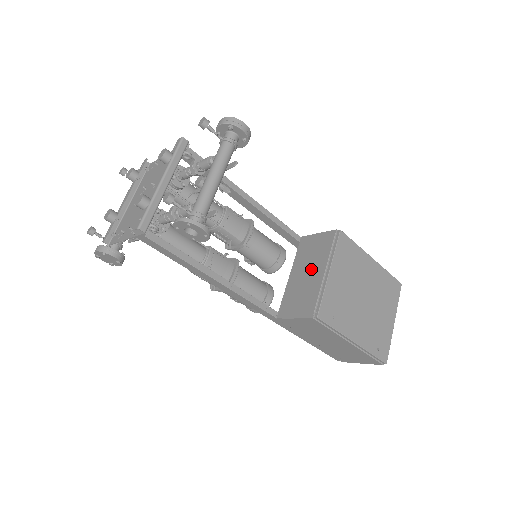
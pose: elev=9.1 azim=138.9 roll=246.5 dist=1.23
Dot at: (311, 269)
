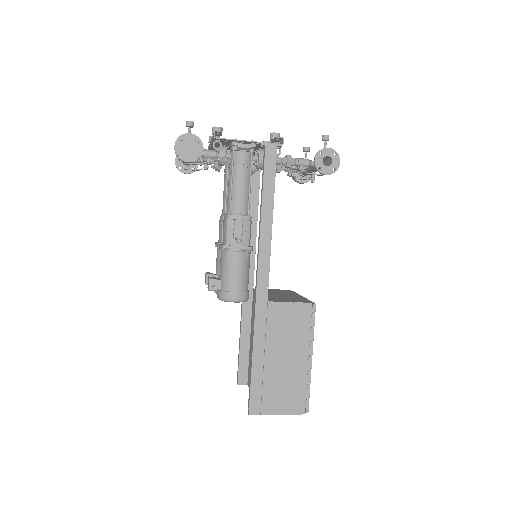
Dot at: (283, 294)
